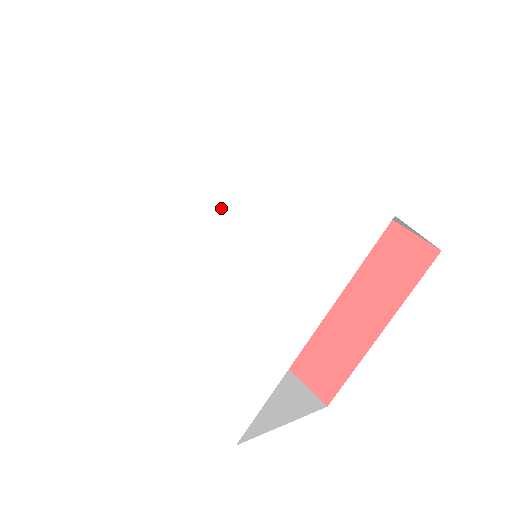
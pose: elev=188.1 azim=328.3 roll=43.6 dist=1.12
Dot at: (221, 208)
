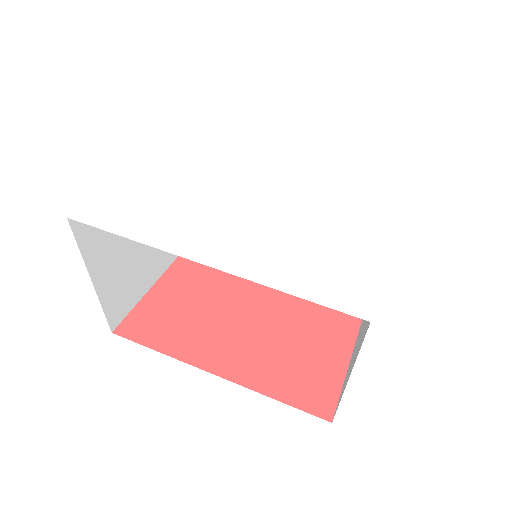
Dot at: (271, 169)
